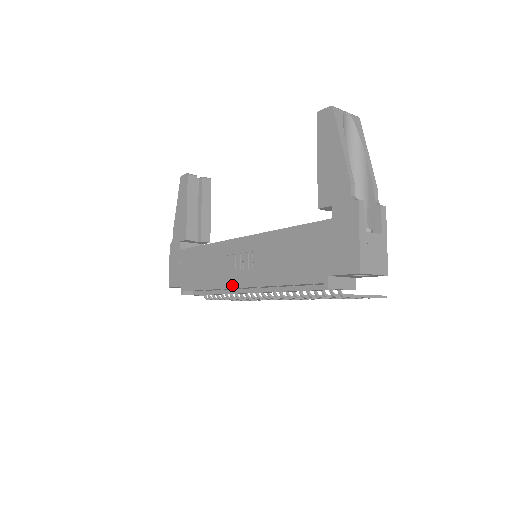
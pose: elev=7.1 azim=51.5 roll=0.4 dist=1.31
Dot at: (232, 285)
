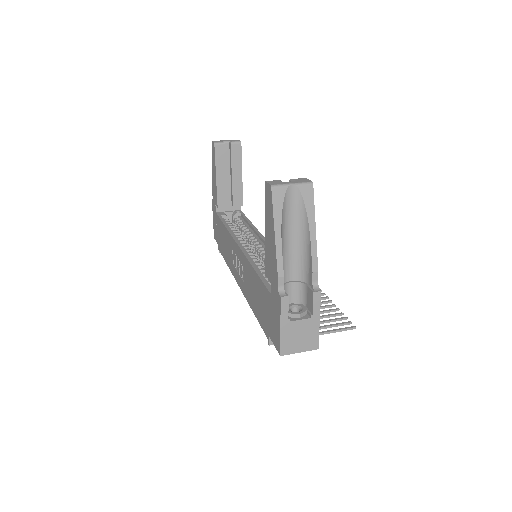
Dot at: (236, 279)
